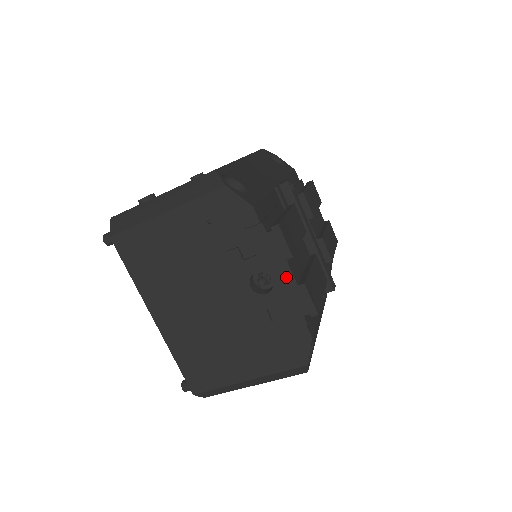
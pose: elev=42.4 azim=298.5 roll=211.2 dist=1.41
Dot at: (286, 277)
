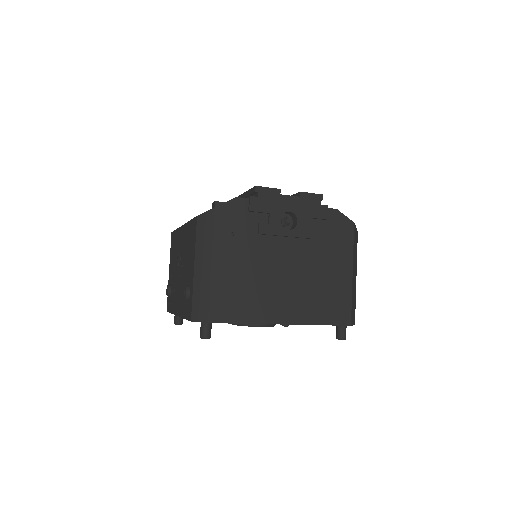
Dot at: (291, 201)
